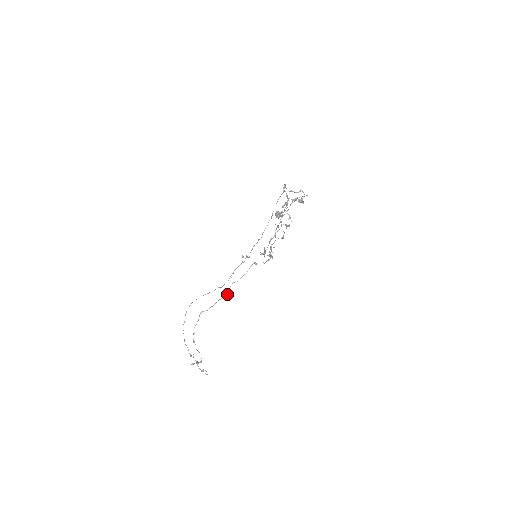
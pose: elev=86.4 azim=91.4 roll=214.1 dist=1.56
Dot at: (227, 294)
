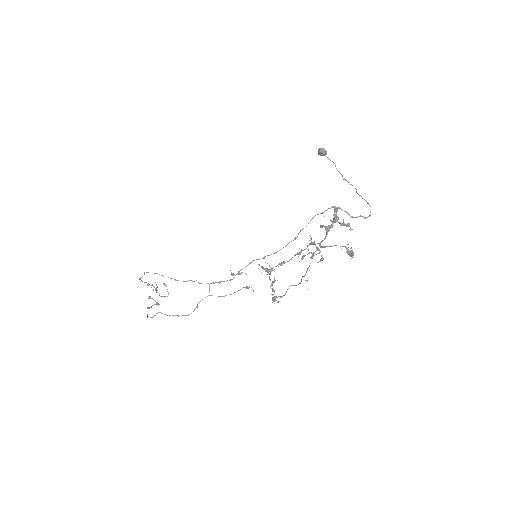
Dot at: (197, 307)
